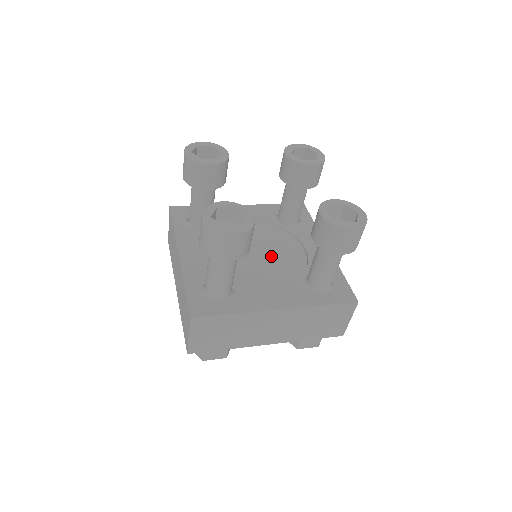
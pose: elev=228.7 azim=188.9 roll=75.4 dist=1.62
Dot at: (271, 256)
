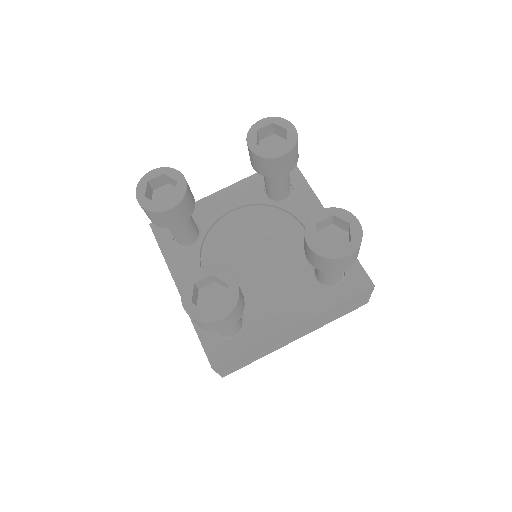
Dot at: (271, 253)
